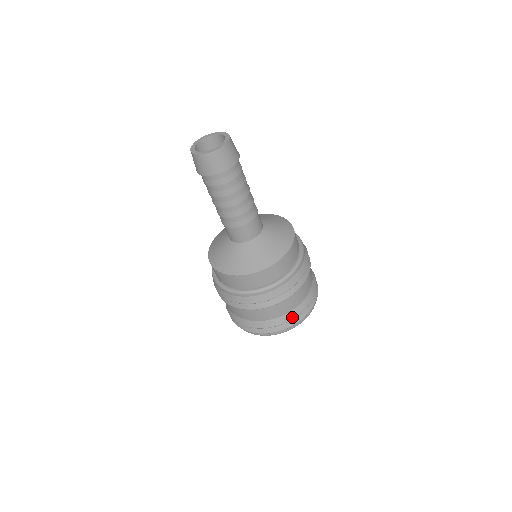
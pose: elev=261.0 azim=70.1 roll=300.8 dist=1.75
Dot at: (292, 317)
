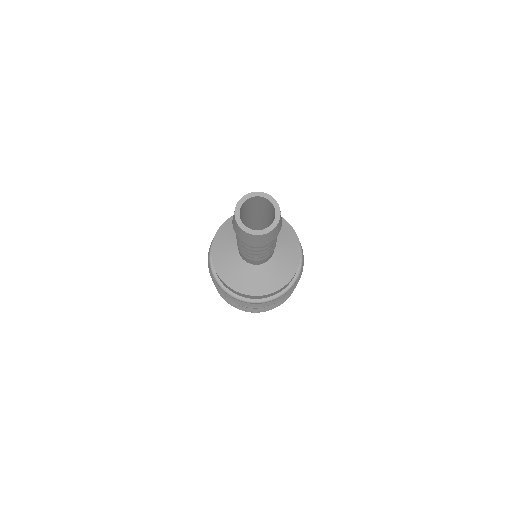
Dot at: (266, 309)
